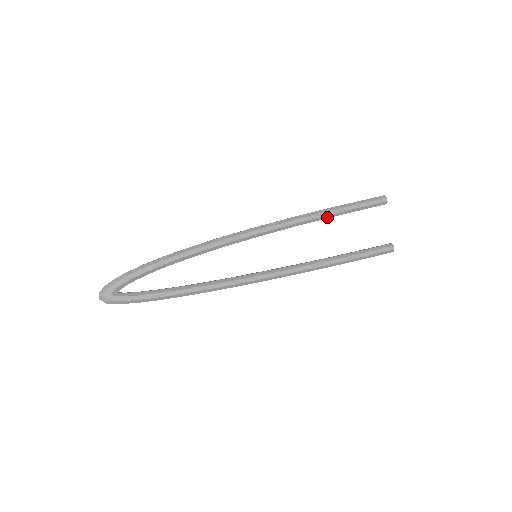
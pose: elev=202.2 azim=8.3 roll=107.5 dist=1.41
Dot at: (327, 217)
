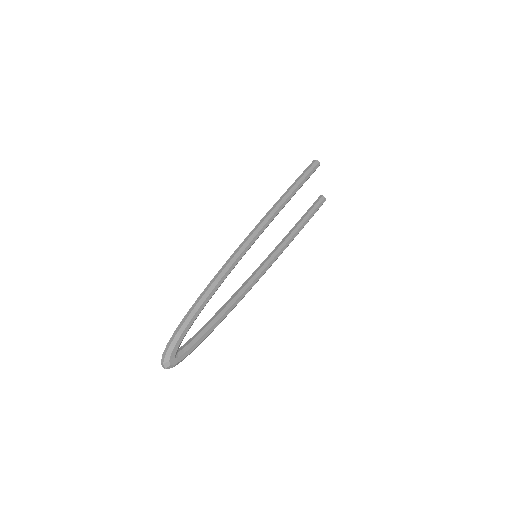
Dot at: occluded
